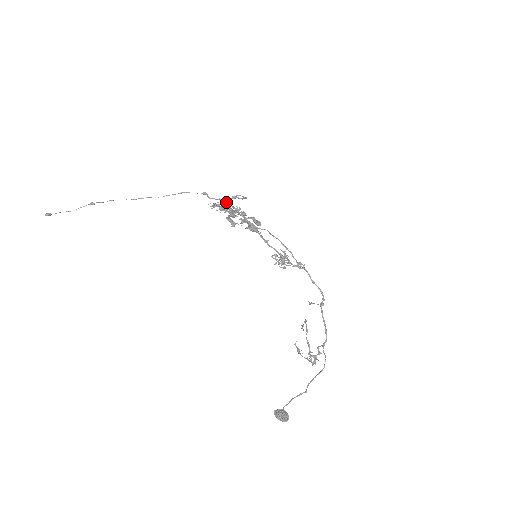
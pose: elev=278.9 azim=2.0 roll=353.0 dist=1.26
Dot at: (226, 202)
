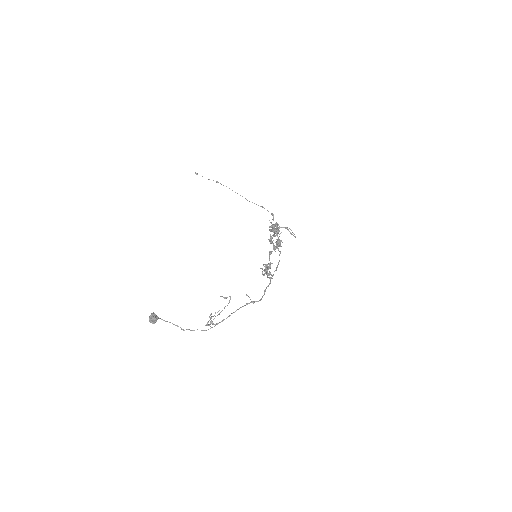
Dot at: (277, 225)
